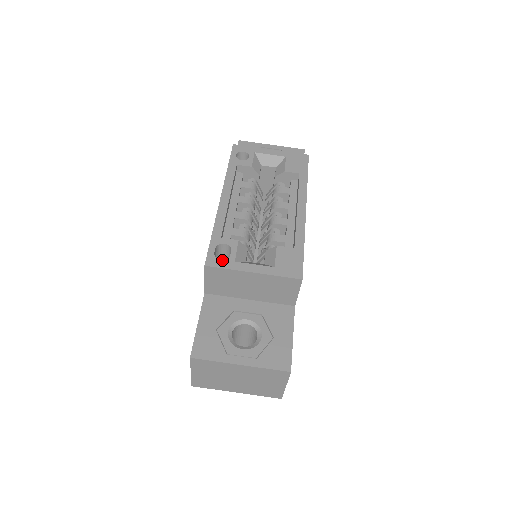
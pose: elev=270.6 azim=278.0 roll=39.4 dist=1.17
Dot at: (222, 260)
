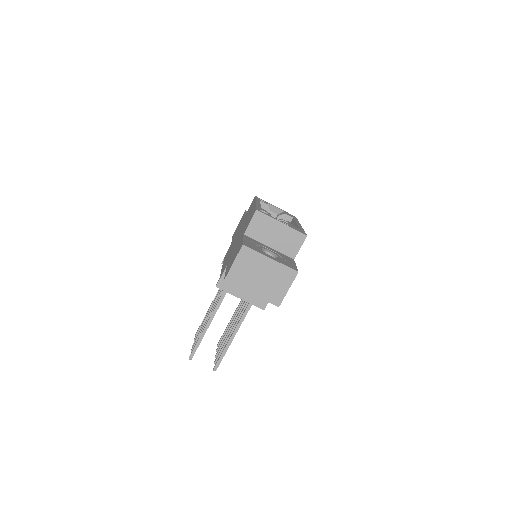
Dot at: (265, 213)
